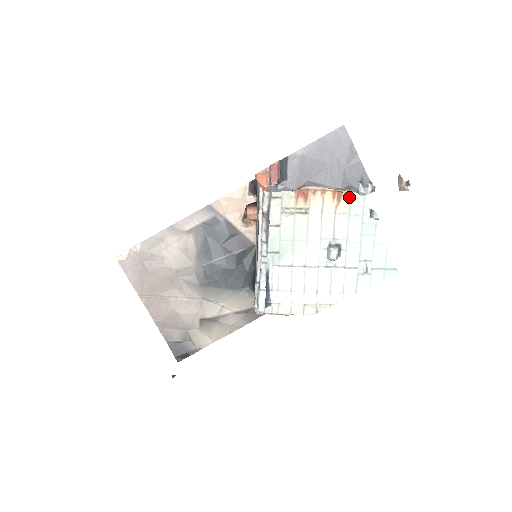
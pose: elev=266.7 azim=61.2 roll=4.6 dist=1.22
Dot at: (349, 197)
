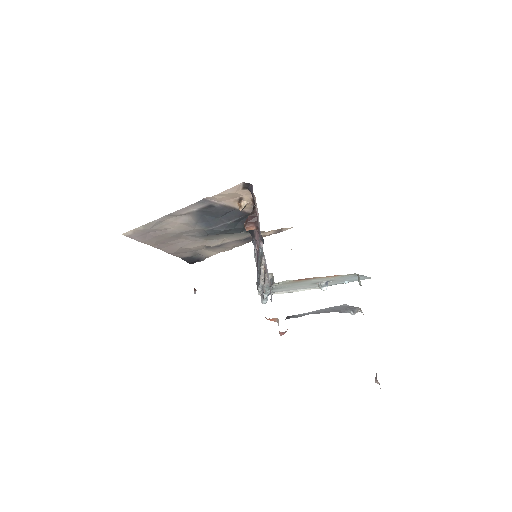
Dot at: (342, 275)
